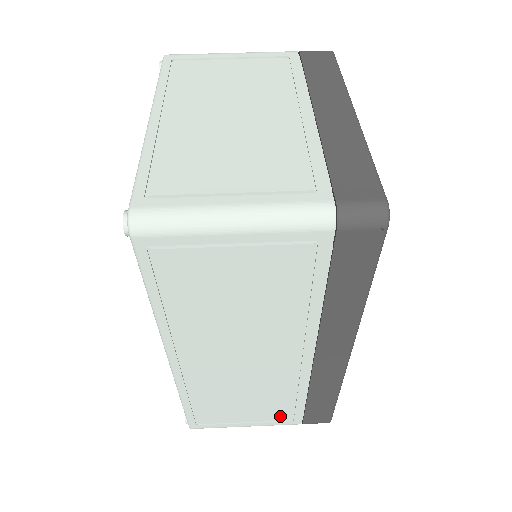
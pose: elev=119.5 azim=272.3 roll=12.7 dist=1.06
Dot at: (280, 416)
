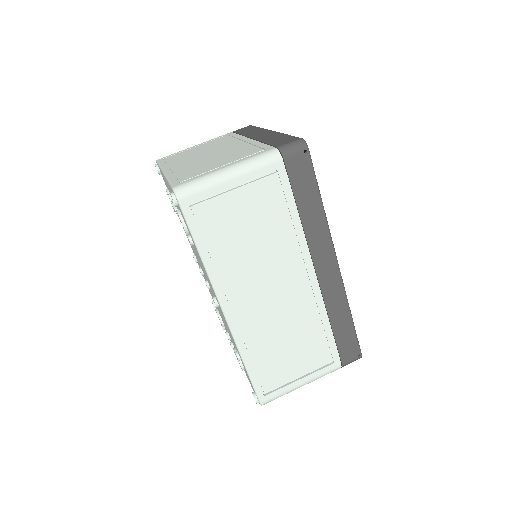
Dot at: (322, 359)
